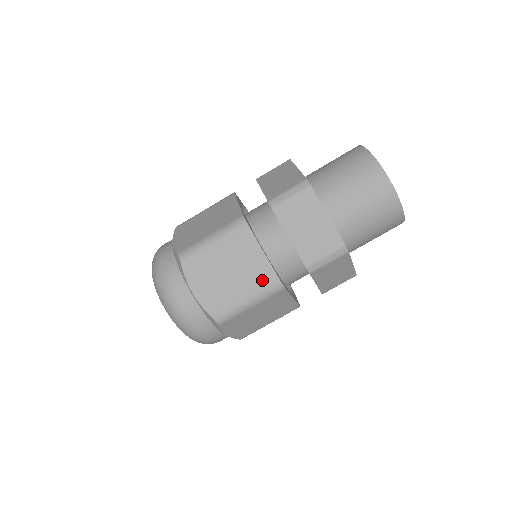
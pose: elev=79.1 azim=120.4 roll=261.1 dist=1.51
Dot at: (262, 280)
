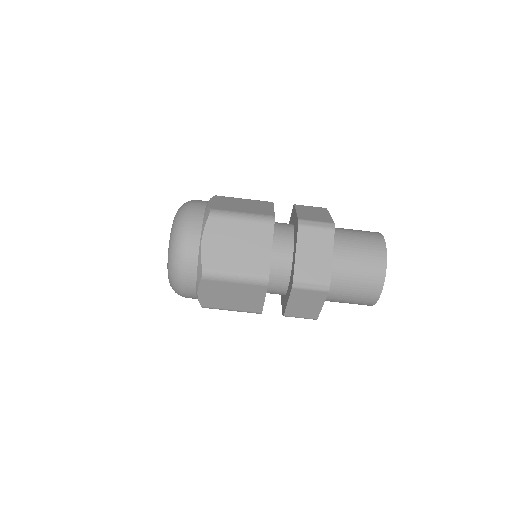
Dot at: (251, 308)
